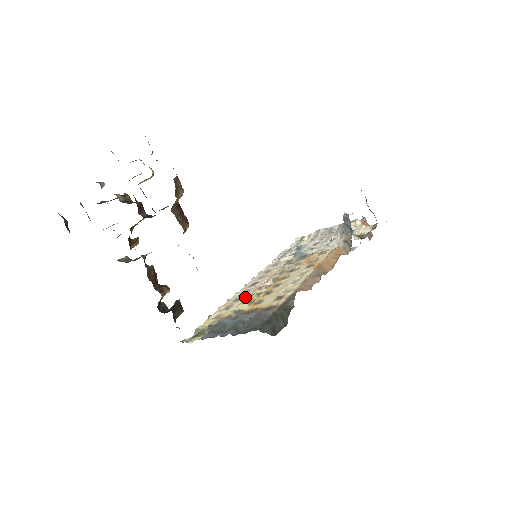
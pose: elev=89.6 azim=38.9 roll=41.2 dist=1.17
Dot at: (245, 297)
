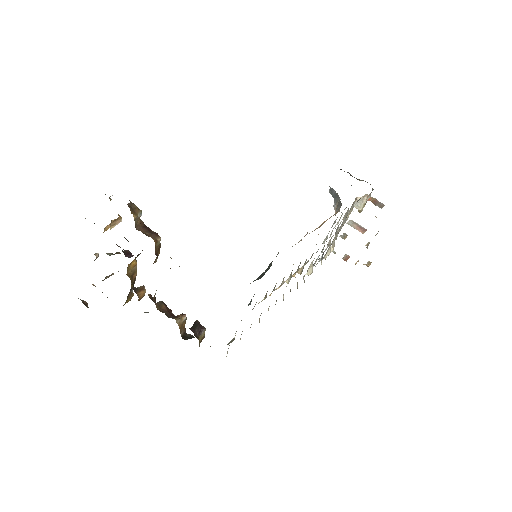
Dot at: occluded
